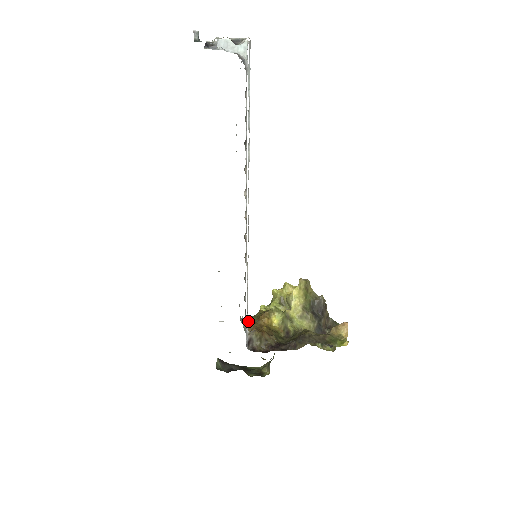
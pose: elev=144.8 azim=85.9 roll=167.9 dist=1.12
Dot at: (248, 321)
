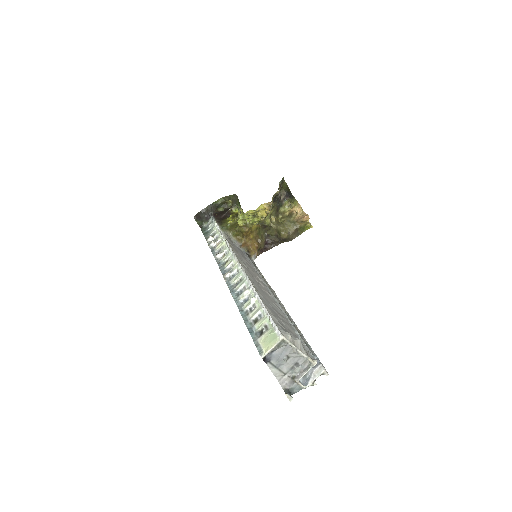
Dot at: (235, 235)
